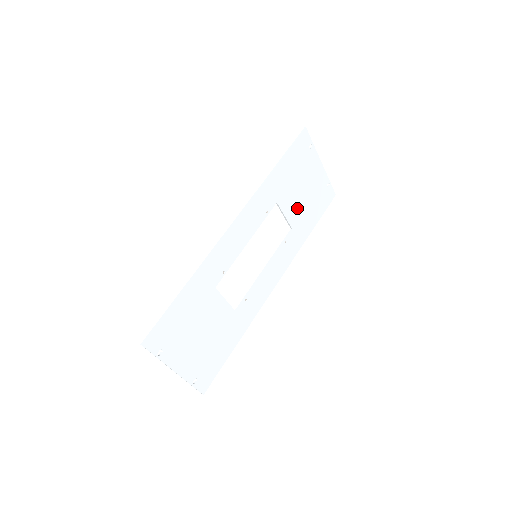
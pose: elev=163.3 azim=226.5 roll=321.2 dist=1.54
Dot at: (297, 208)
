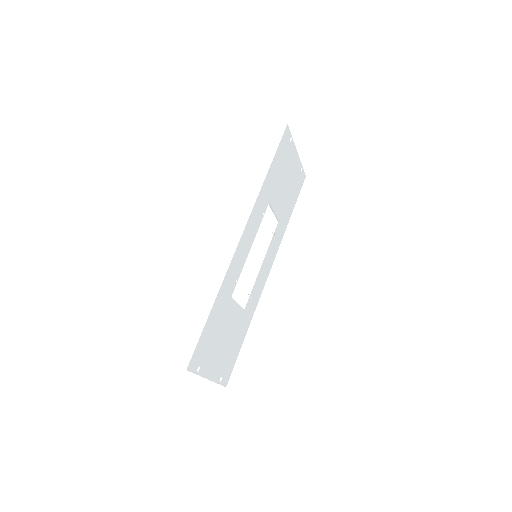
Dot at: (282, 201)
